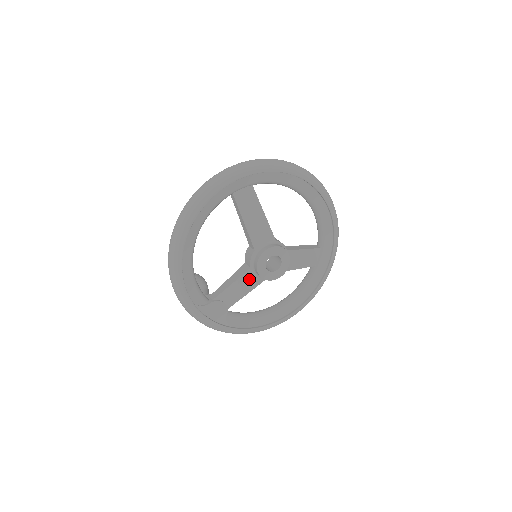
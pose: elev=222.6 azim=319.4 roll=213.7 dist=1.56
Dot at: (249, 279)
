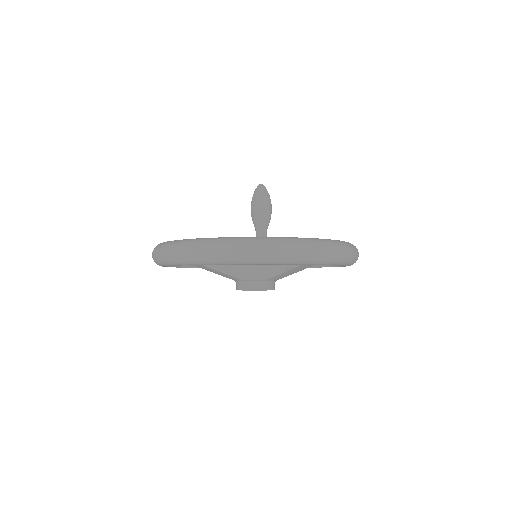
Dot at: occluded
